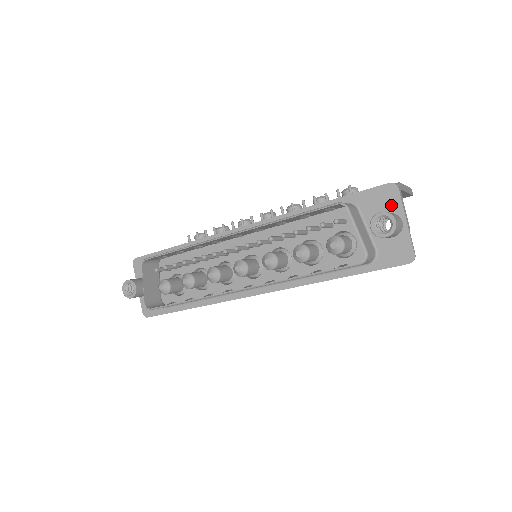
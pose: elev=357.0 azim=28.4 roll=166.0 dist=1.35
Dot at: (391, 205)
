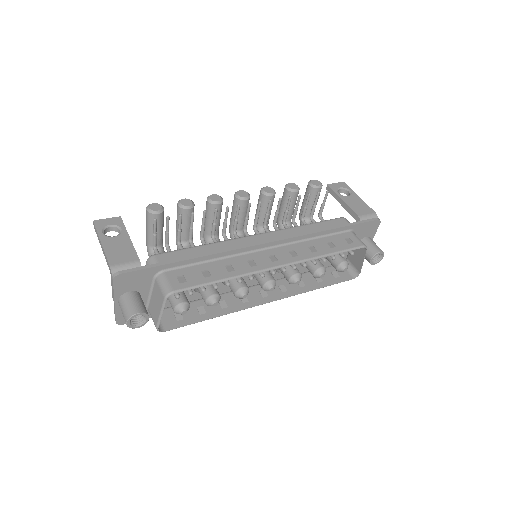
Dot at: (371, 232)
